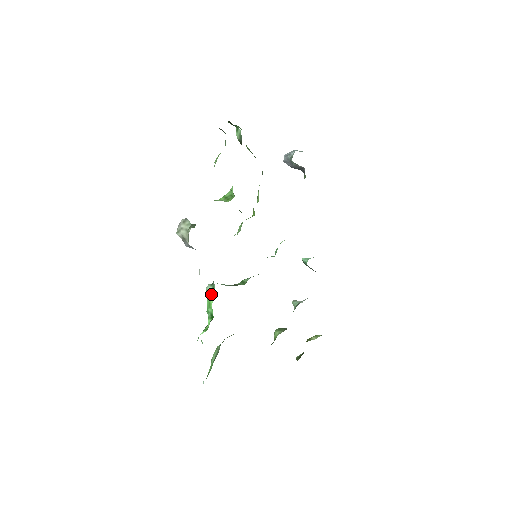
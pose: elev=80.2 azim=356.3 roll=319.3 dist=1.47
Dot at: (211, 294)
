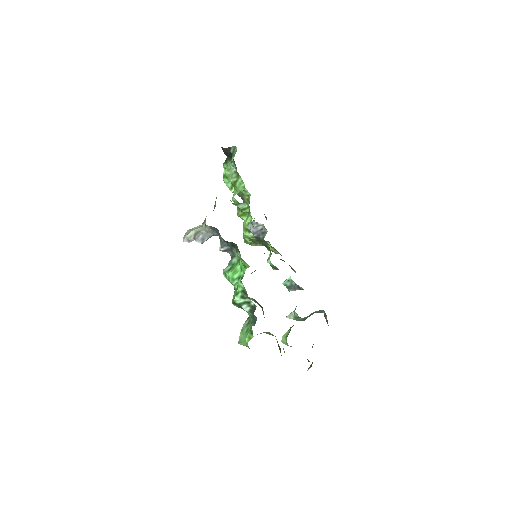
Dot at: (232, 267)
